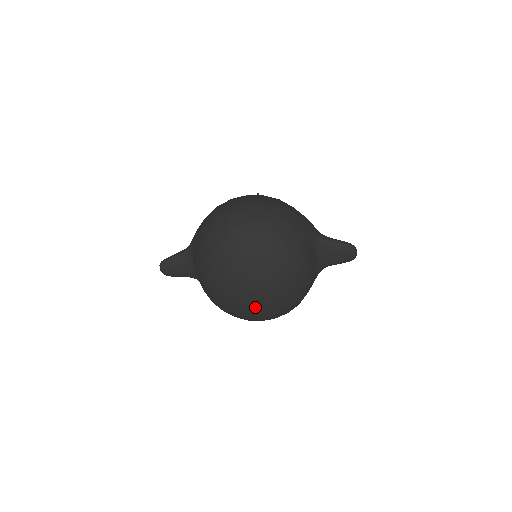
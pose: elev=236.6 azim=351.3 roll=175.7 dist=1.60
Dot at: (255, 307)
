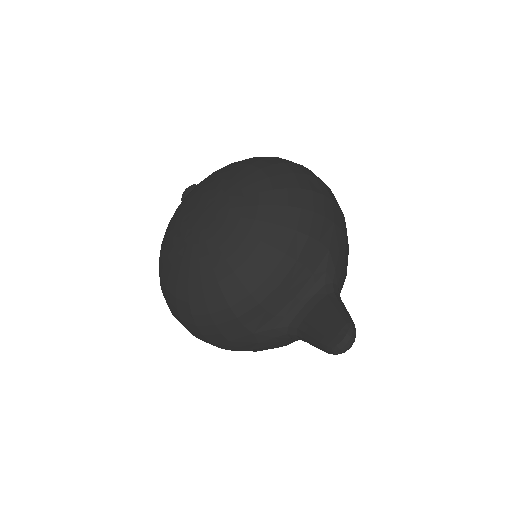
Dot at: (182, 244)
